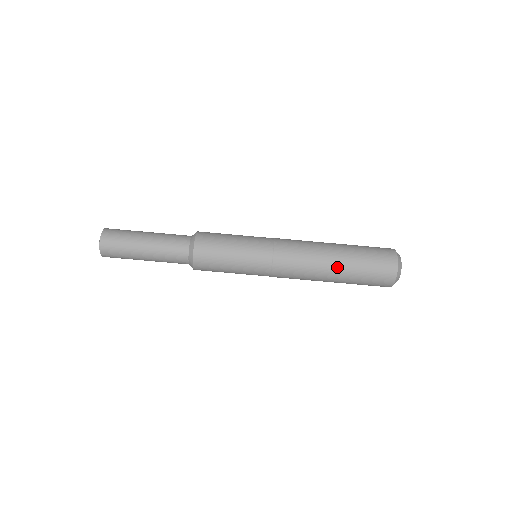
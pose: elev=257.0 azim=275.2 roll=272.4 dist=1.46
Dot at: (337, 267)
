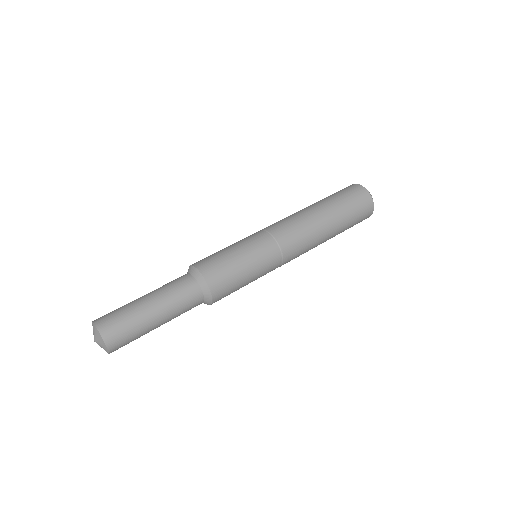
Dot at: (314, 205)
